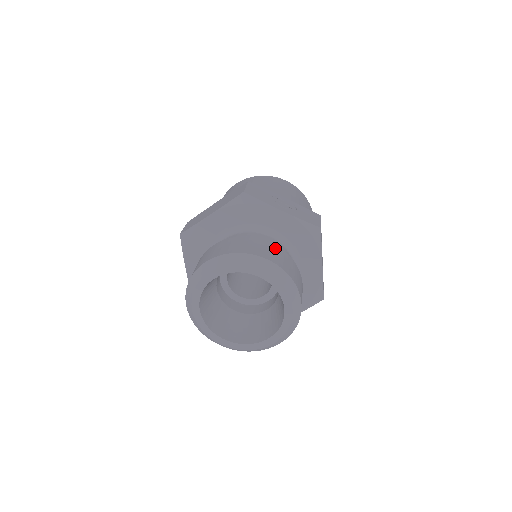
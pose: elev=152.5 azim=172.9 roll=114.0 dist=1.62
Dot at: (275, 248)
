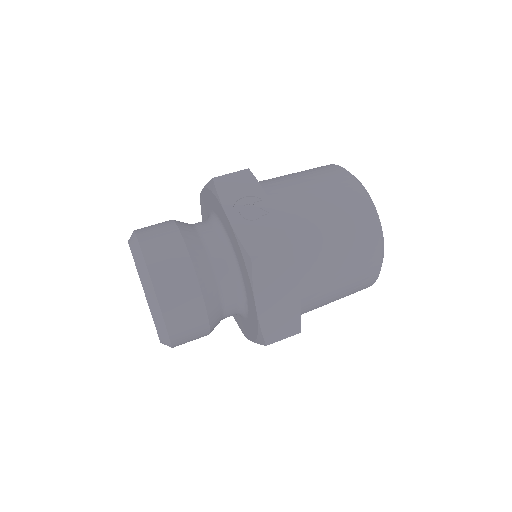
Dot at: (179, 252)
